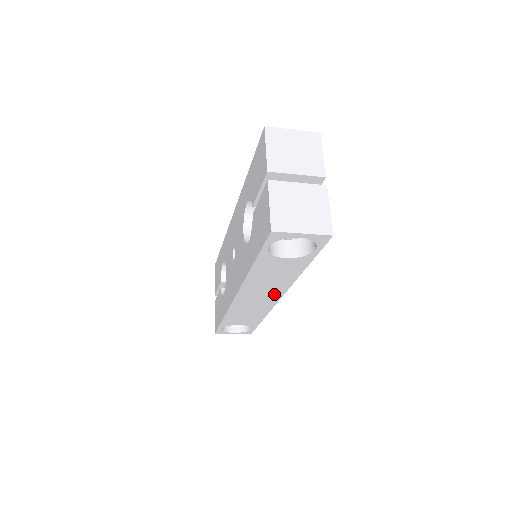
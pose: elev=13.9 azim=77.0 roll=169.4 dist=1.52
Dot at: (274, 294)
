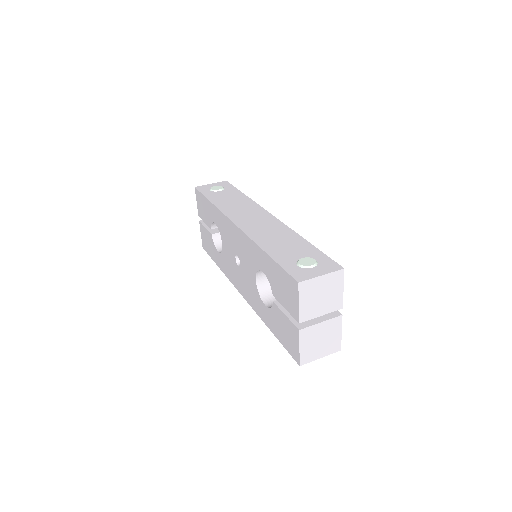
Dot at: occluded
